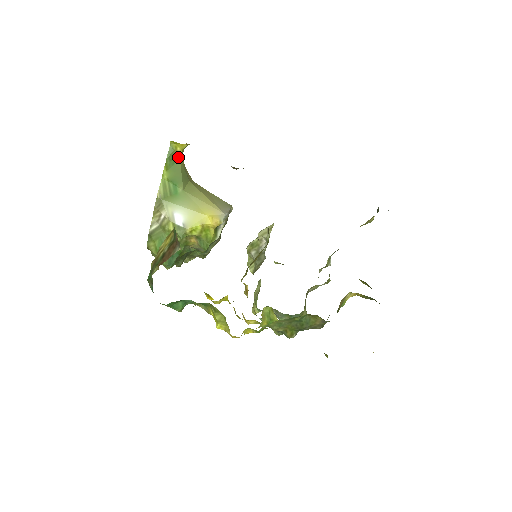
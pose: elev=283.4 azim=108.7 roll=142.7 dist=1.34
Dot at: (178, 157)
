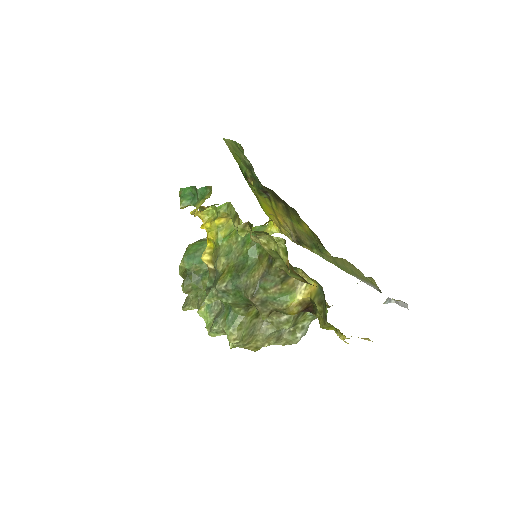
Dot at: occluded
